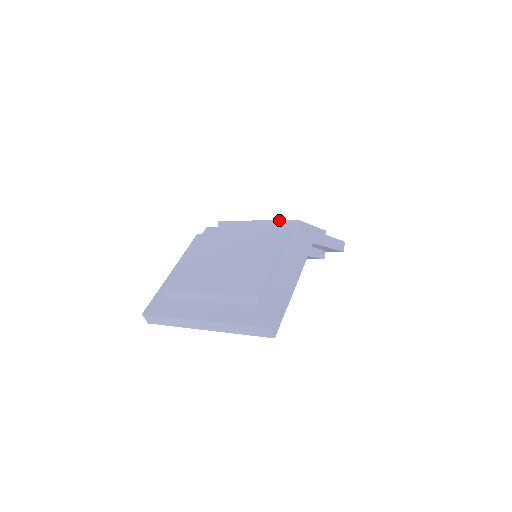
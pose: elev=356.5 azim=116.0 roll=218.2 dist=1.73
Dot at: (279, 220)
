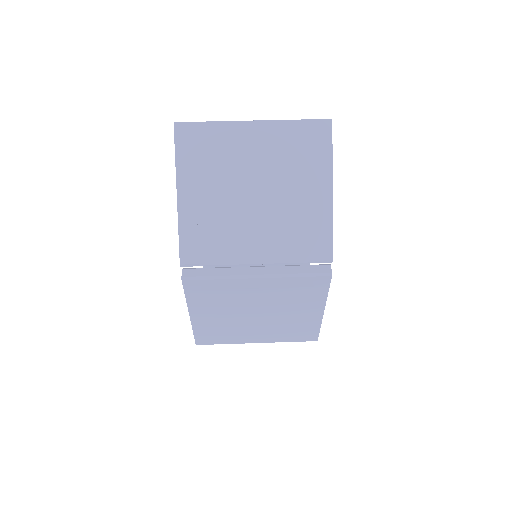
Dot at: occluded
